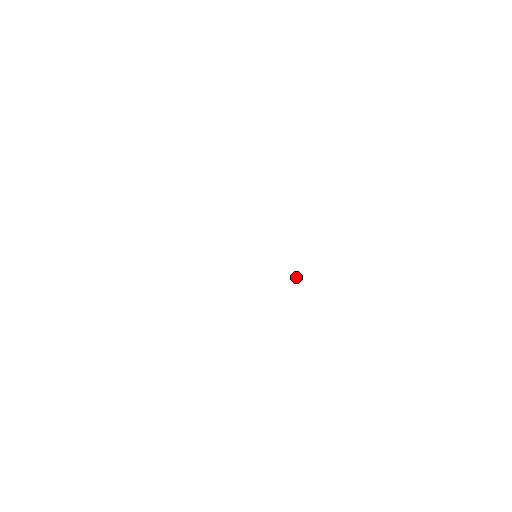
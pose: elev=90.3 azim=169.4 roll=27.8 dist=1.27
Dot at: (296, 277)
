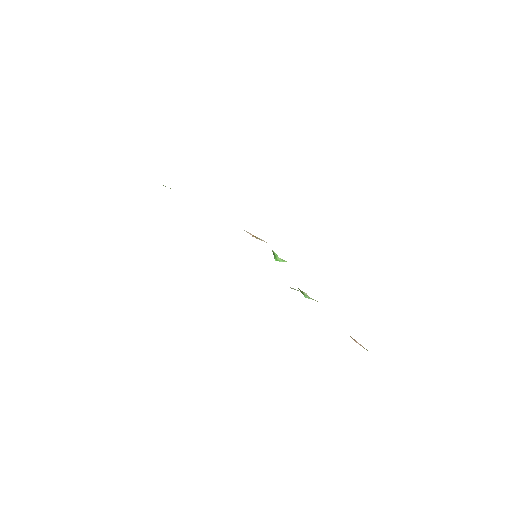
Dot at: (276, 256)
